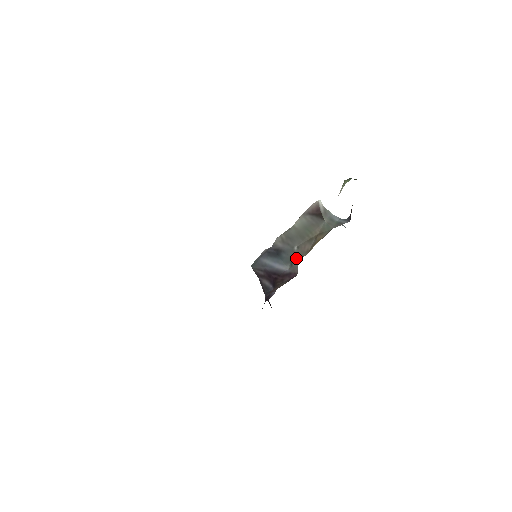
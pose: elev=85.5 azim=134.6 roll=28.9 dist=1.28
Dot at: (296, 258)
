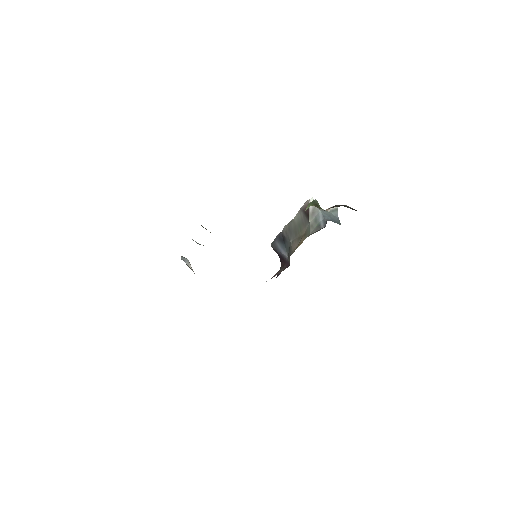
Dot at: (290, 252)
